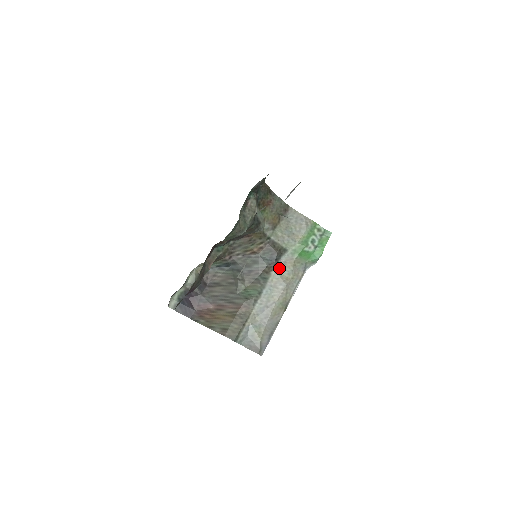
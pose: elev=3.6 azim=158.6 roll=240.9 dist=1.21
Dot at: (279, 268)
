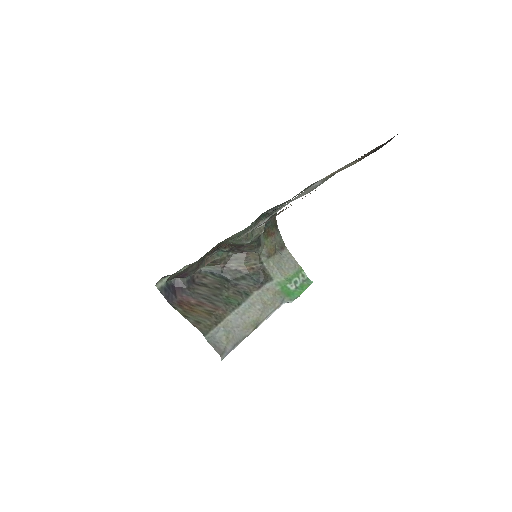
Dot at: (262, 291)
